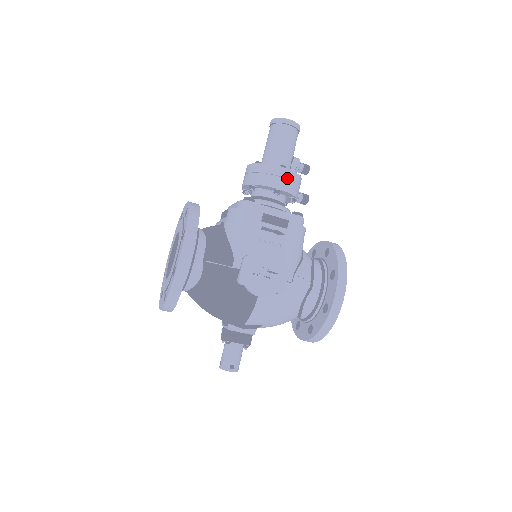
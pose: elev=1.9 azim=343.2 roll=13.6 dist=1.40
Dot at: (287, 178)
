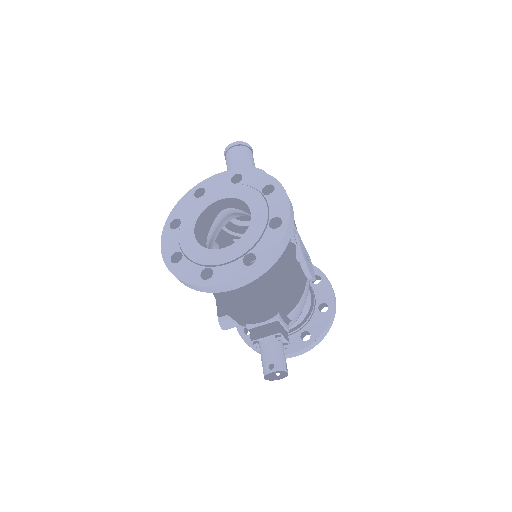
Dot at: occluded
